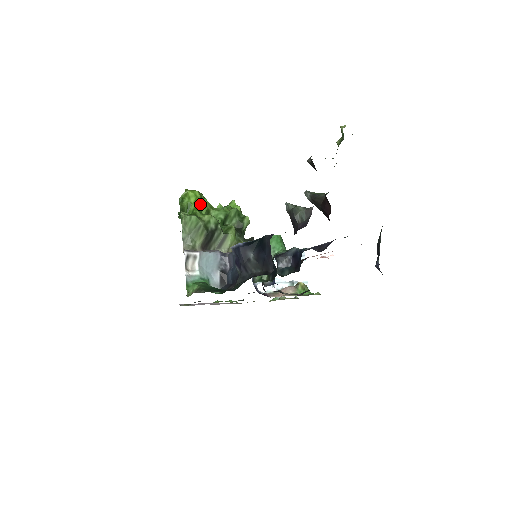
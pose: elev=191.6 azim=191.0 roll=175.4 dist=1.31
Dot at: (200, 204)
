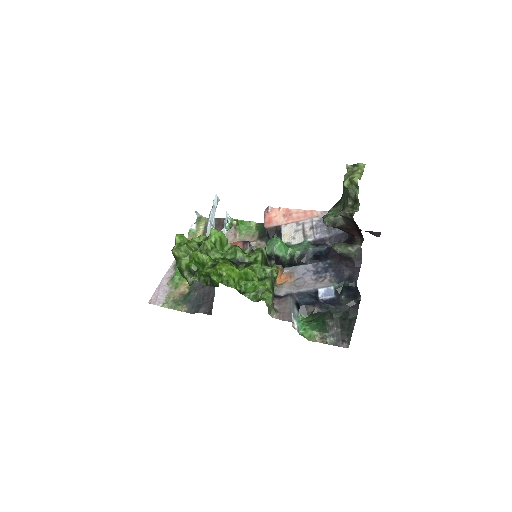
Dot at: (244, 275)
